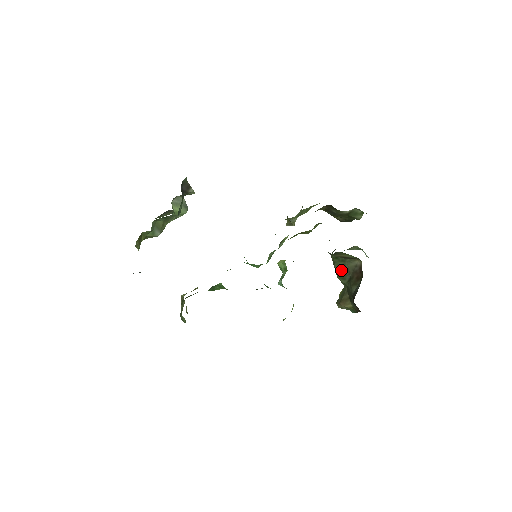
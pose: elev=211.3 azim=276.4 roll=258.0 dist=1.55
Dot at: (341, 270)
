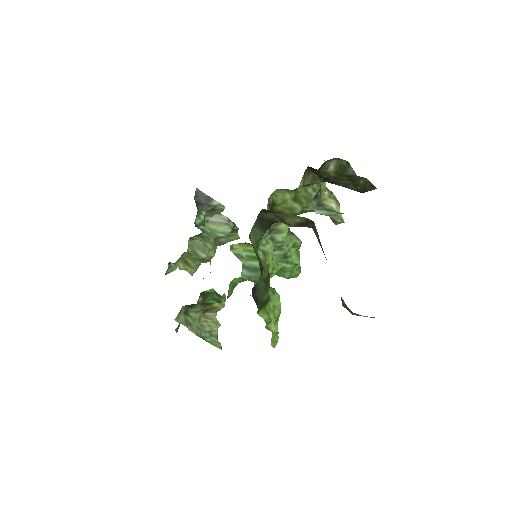
Dot at: occluded
